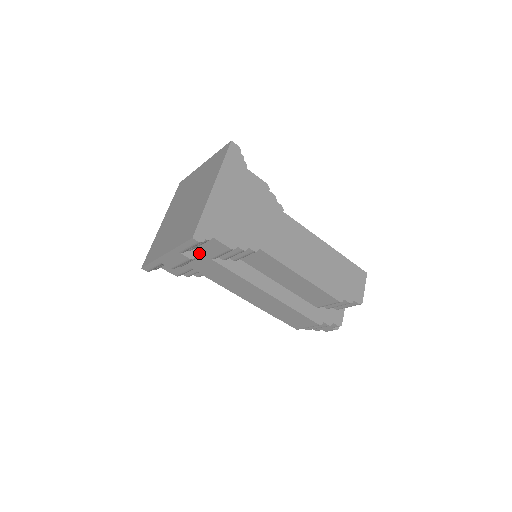
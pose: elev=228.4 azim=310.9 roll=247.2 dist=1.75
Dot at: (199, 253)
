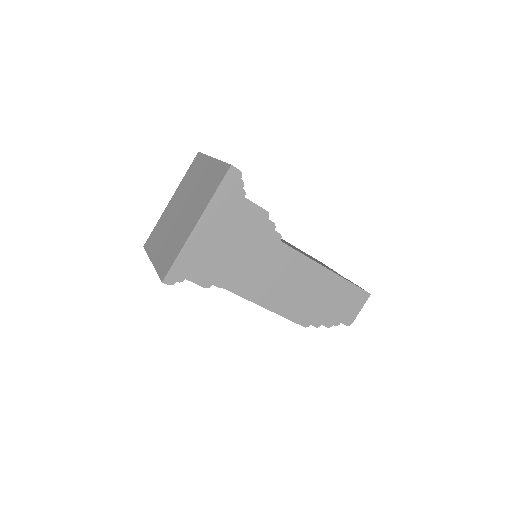
Dot at: occluded
